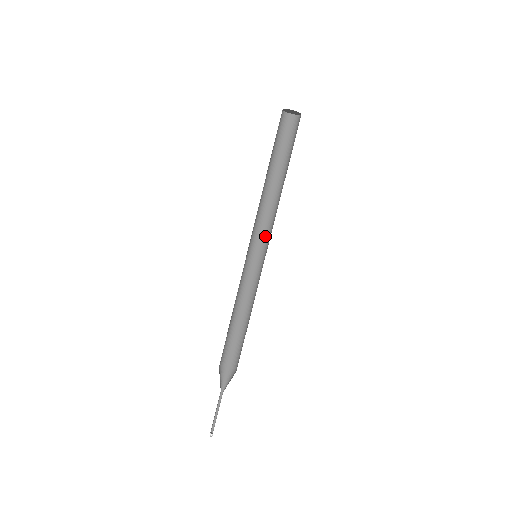
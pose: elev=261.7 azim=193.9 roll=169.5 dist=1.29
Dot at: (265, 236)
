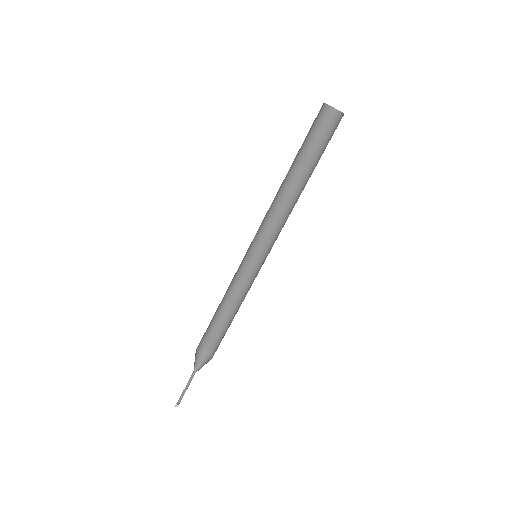
Dot at: (269, 235)
